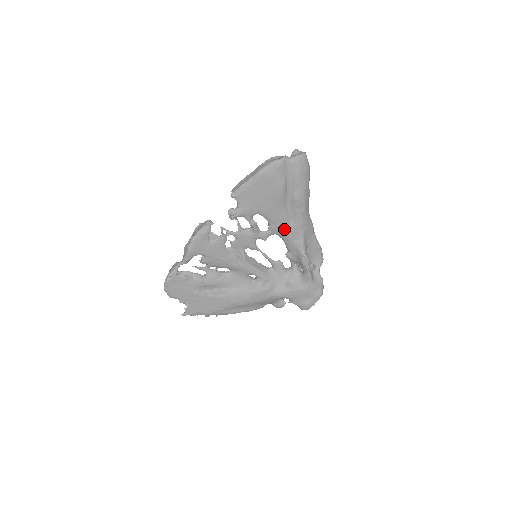
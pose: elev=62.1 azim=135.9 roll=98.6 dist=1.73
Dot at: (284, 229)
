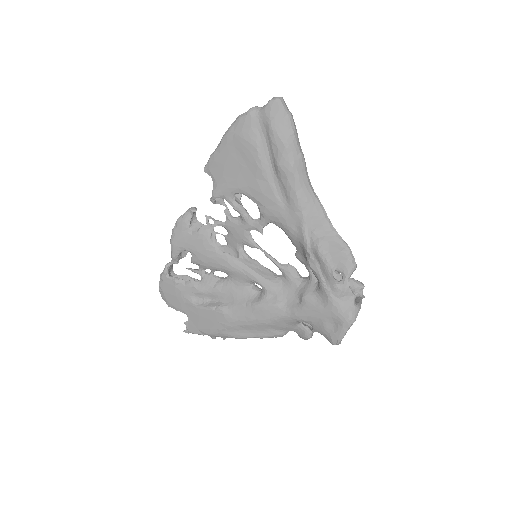
Dot at: (277, 213)
